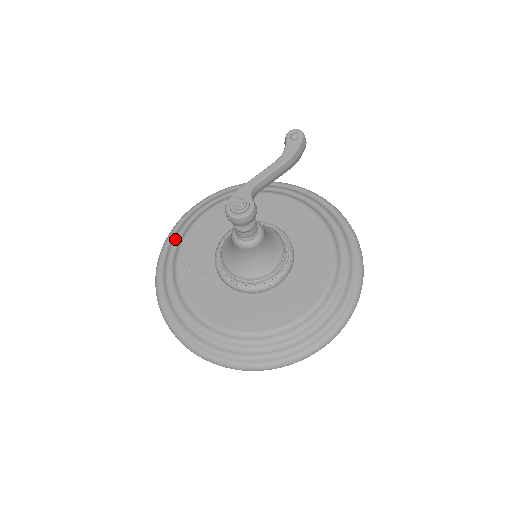
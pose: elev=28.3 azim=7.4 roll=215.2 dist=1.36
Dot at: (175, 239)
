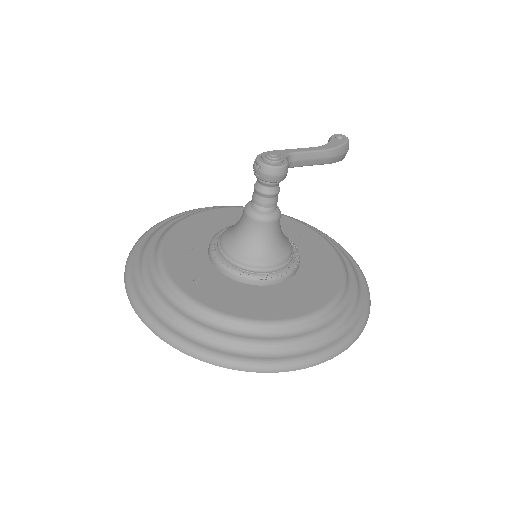
Dot at: (171, 221)
